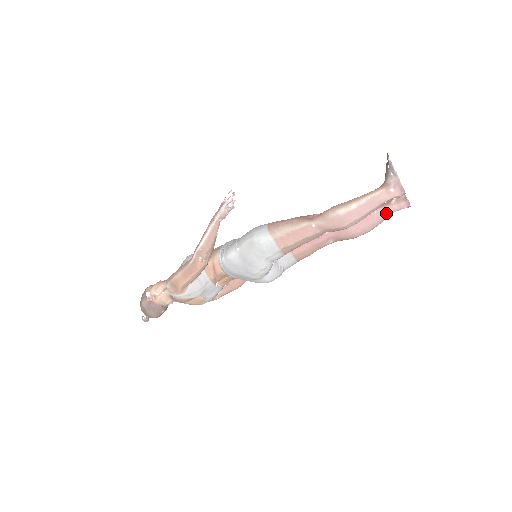
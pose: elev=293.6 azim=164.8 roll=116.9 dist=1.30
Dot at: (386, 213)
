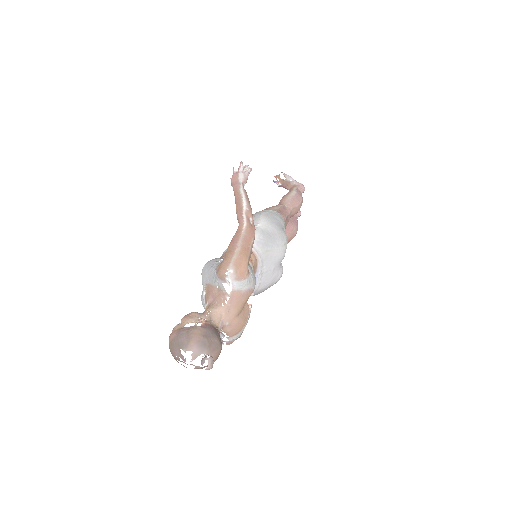
Dot at: (296, 217)
